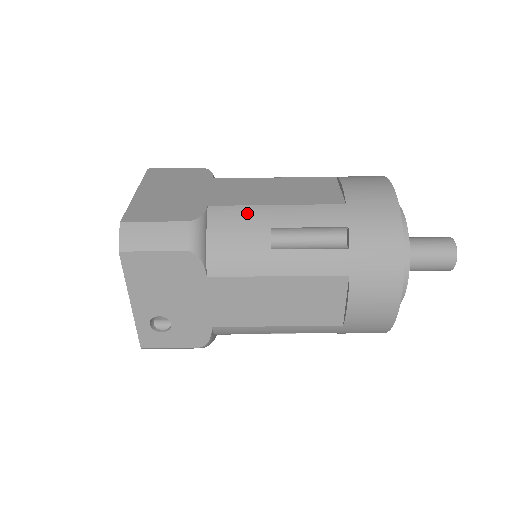
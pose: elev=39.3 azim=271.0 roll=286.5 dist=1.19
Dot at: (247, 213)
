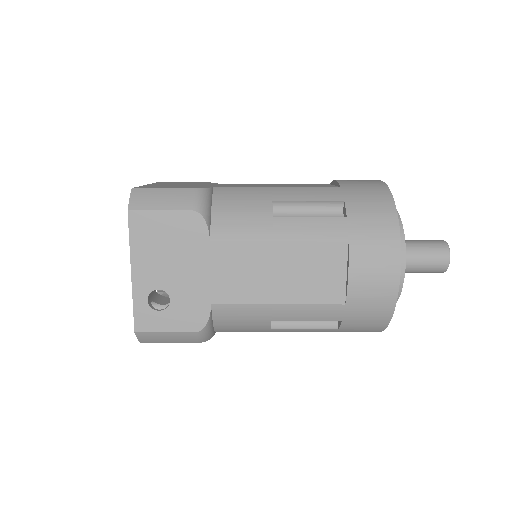
Dot at: (250, 191)
